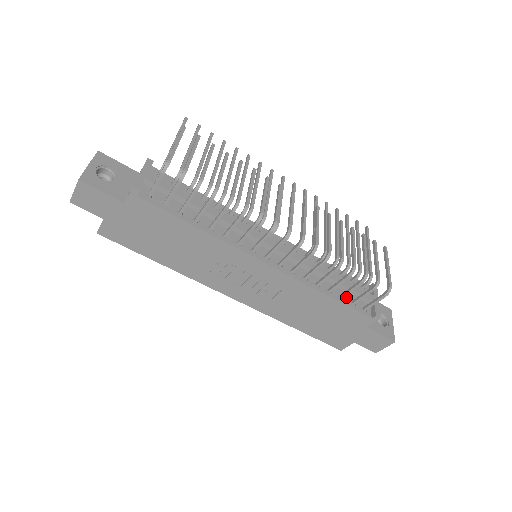
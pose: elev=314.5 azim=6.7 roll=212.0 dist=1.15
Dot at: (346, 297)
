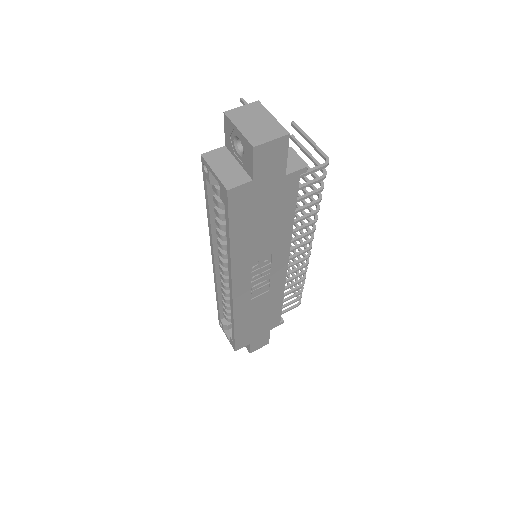
Dot at: occluded
